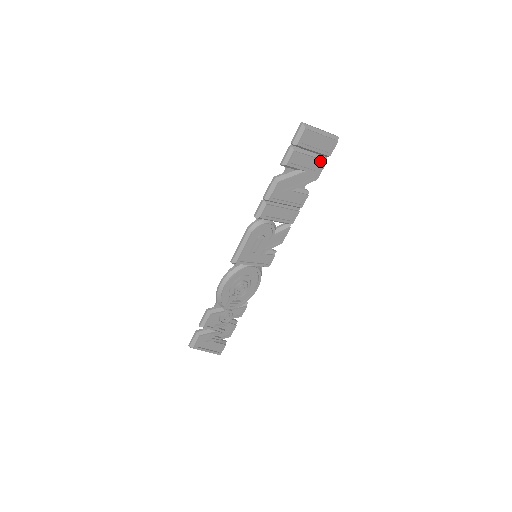
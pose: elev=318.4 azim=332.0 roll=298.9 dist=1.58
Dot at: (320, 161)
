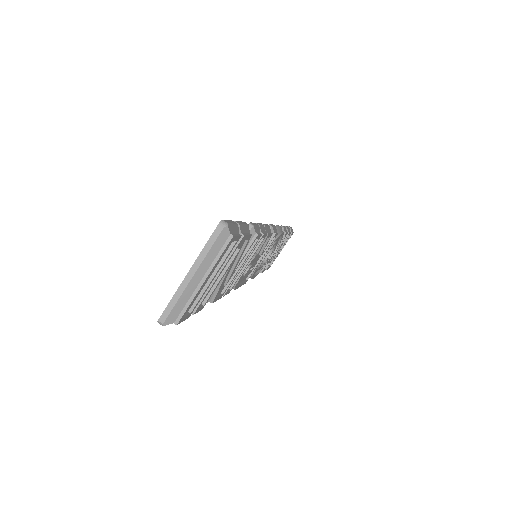
Dot at: (234, 251)
